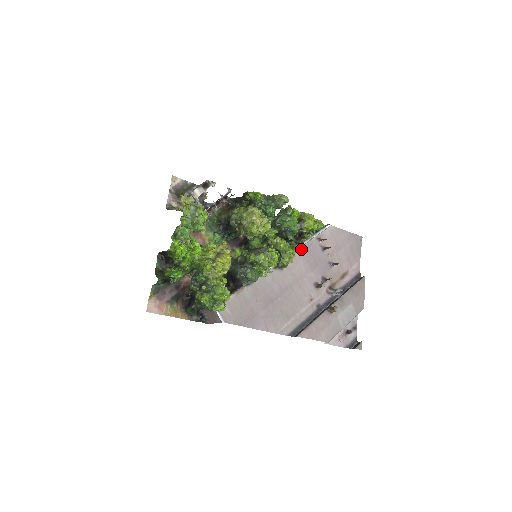
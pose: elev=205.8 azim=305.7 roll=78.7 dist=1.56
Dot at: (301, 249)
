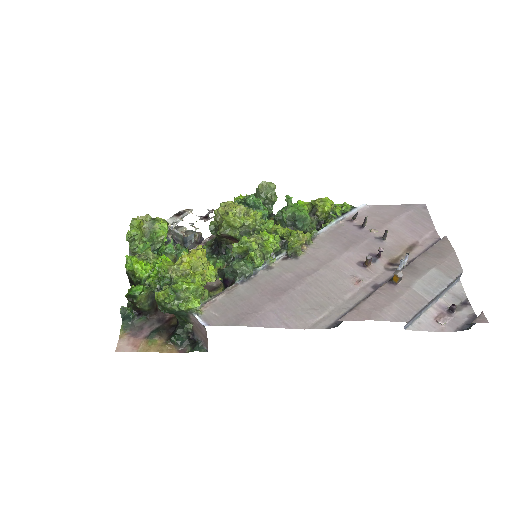
Dot at: (324, 235)
